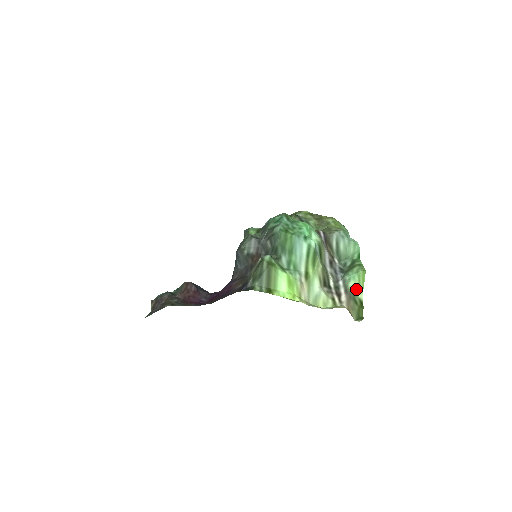
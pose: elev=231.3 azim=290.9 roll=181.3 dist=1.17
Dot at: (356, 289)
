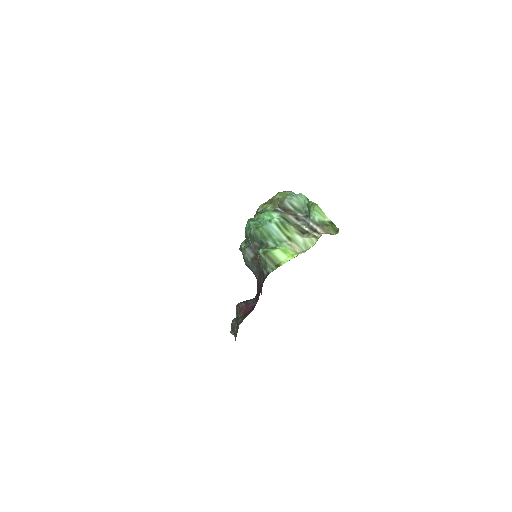
Dot at: (321, 219)
